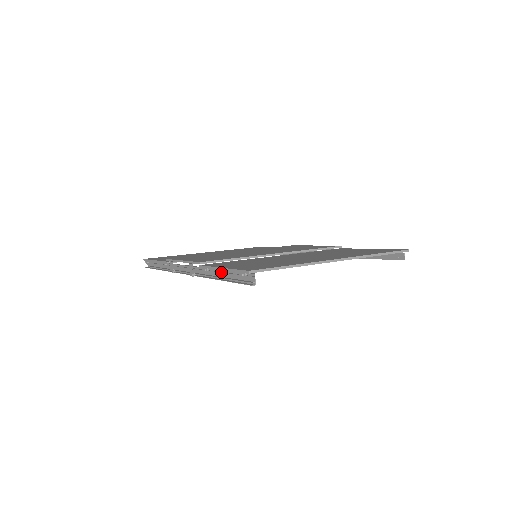
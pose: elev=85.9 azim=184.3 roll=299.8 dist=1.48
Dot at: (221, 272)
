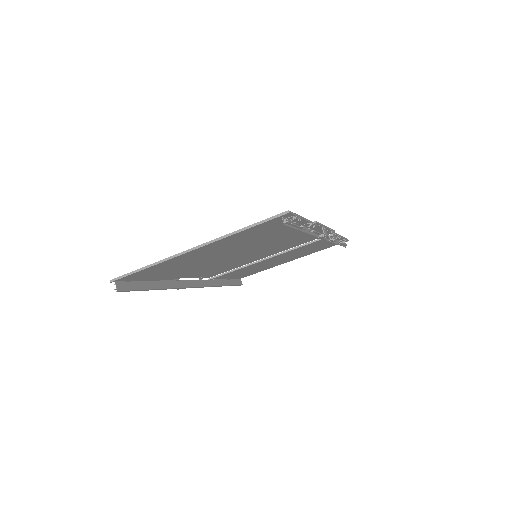
Dot at: (150, 283)
